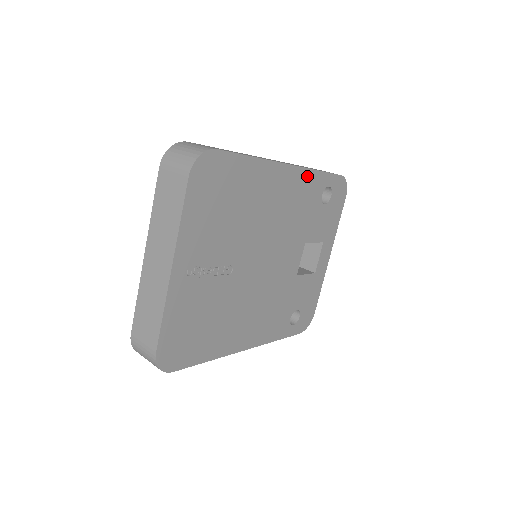
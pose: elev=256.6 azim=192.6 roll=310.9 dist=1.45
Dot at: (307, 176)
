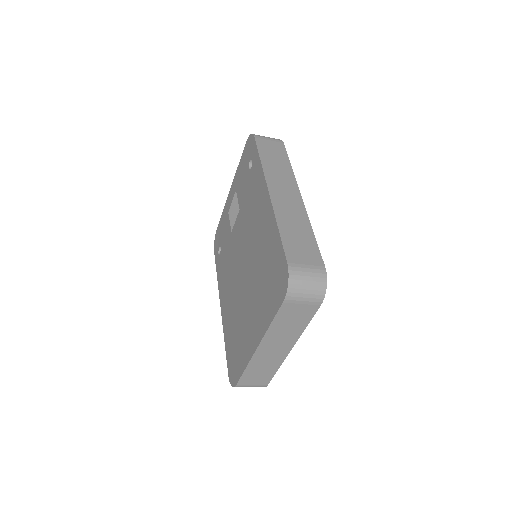
Dot at: occluded
